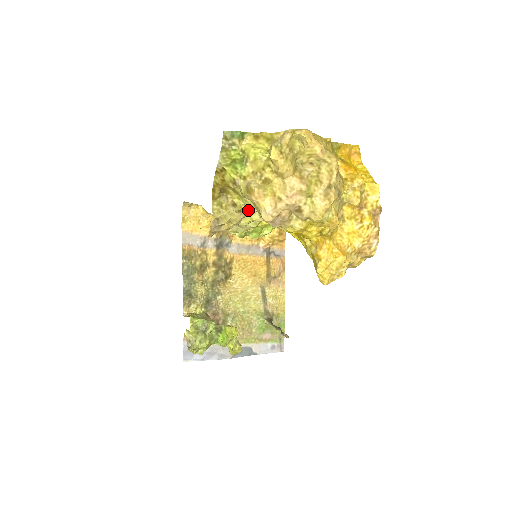
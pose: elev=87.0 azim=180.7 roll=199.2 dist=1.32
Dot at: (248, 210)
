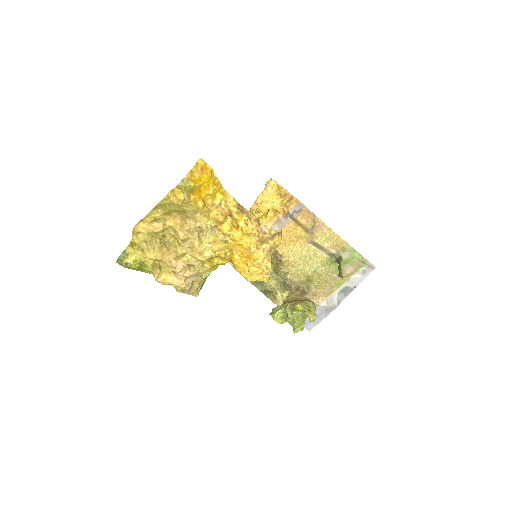
Dot at: occluded
